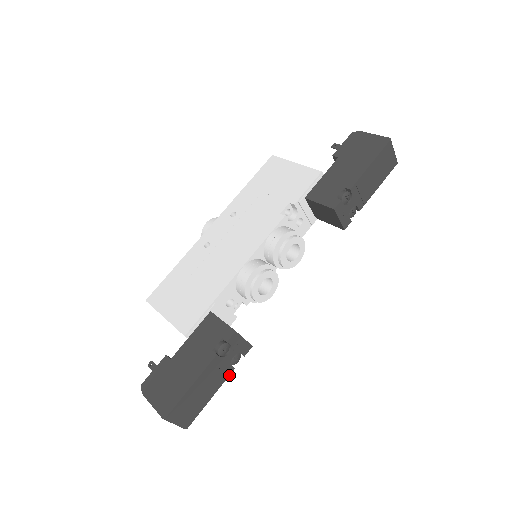
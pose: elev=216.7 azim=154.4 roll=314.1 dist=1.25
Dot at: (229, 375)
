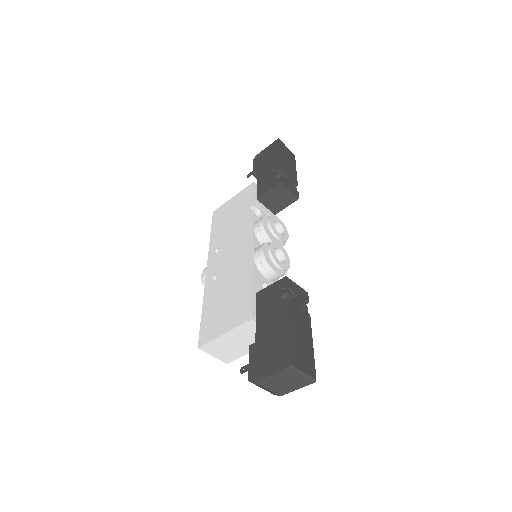
Dot at: (310, 321)
